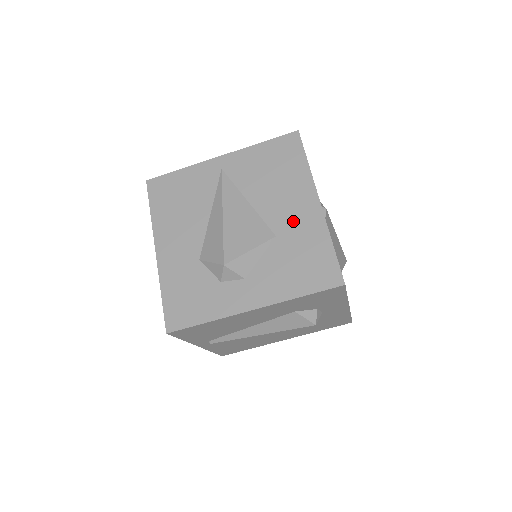
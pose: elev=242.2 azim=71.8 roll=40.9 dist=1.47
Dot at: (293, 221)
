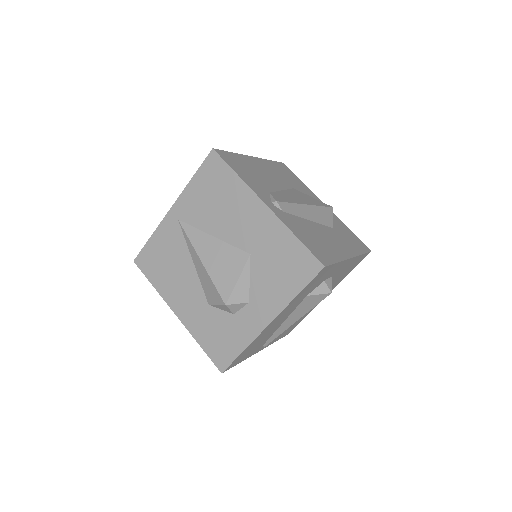
Dot at: (255, 234)
